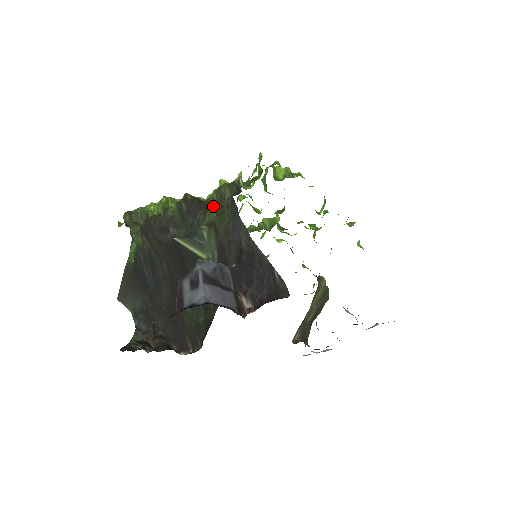
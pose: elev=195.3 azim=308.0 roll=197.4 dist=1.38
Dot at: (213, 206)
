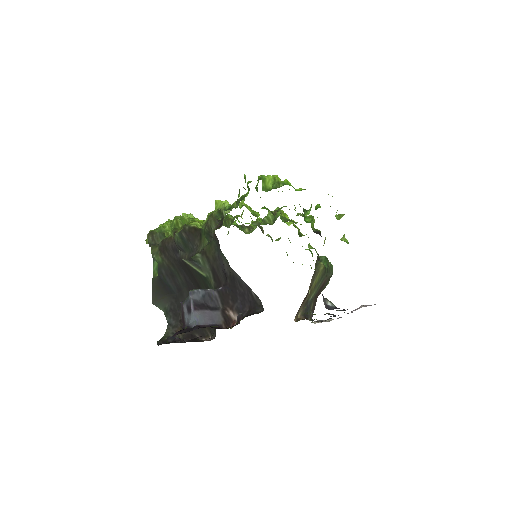
Dot at: (205, 235)
